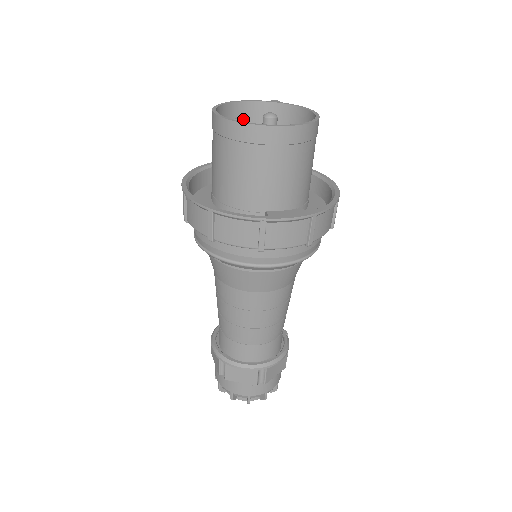
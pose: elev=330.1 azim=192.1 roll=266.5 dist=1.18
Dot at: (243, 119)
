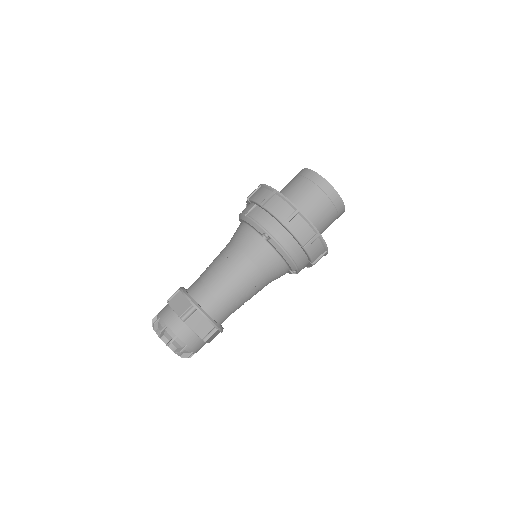
Dot at: occluded
